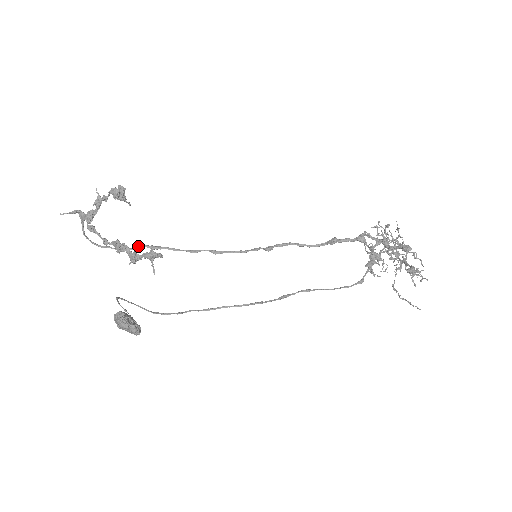
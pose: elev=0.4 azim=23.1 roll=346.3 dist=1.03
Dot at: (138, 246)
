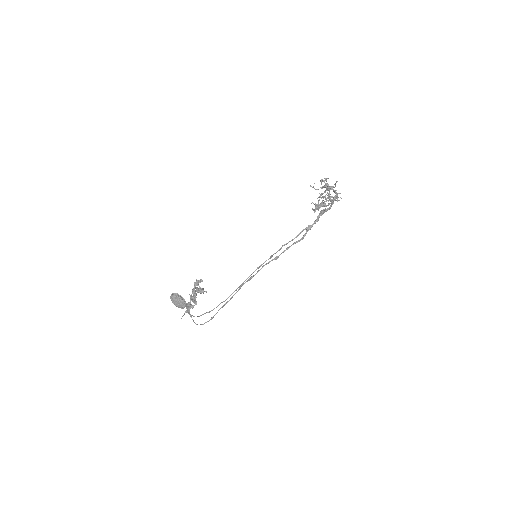
Dot at: occluded
